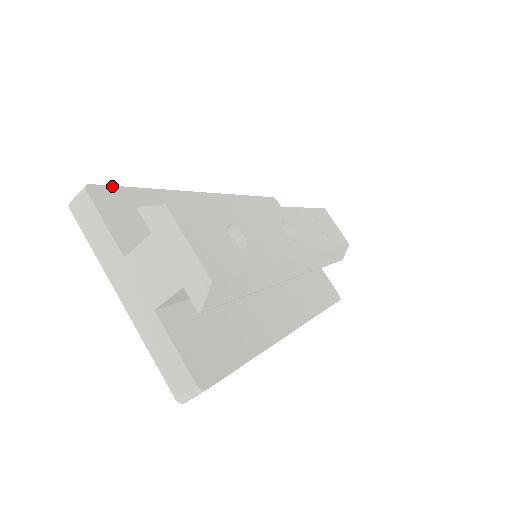
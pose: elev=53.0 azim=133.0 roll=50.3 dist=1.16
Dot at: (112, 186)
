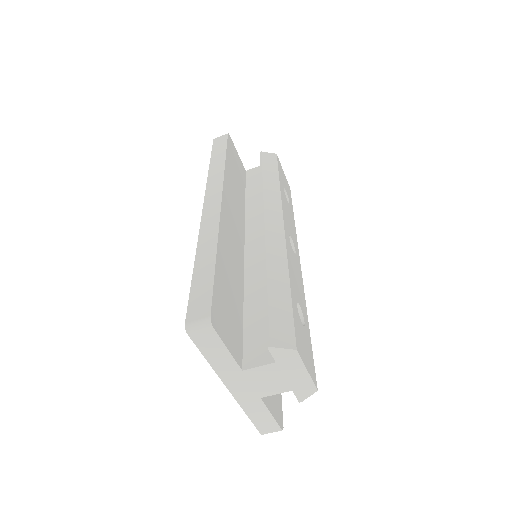
Dot at: (213, 295)
